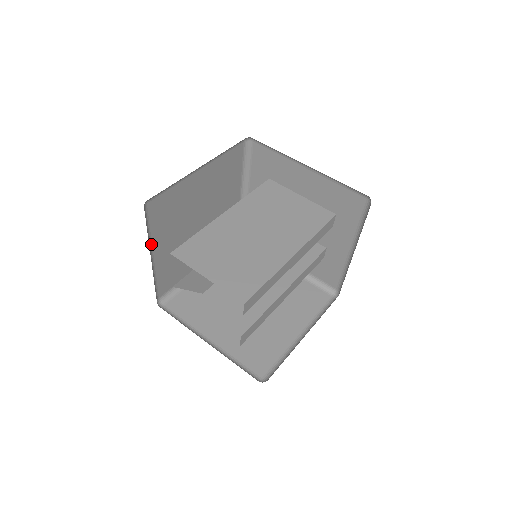
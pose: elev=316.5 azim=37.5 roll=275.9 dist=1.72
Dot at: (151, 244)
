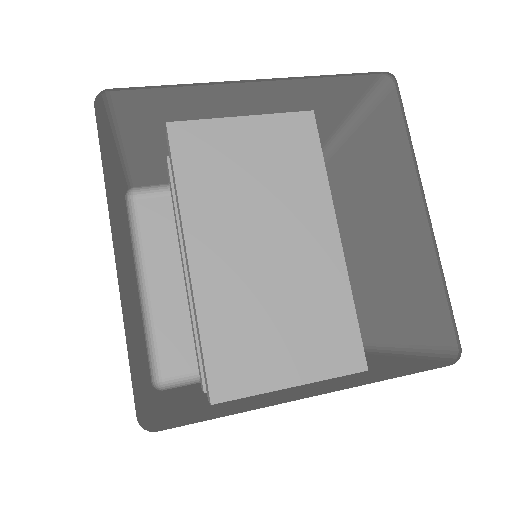
Dot at: (143, 401)
